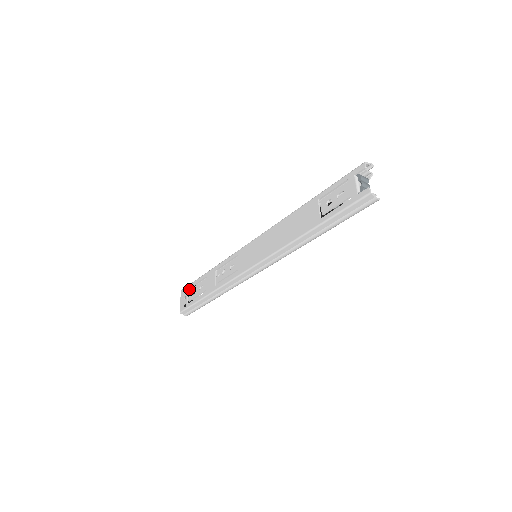
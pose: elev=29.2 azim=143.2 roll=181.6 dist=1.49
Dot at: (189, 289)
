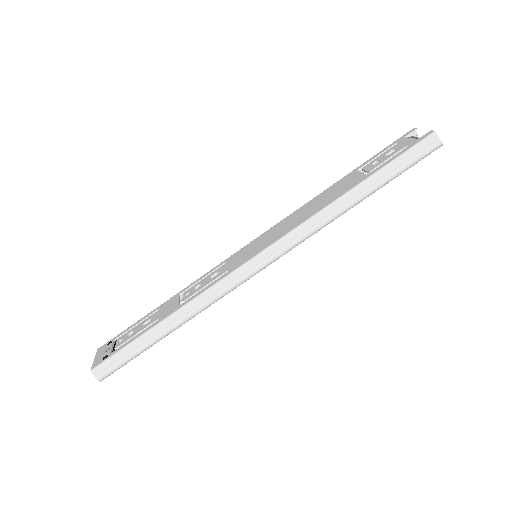
Dot at: occluded
